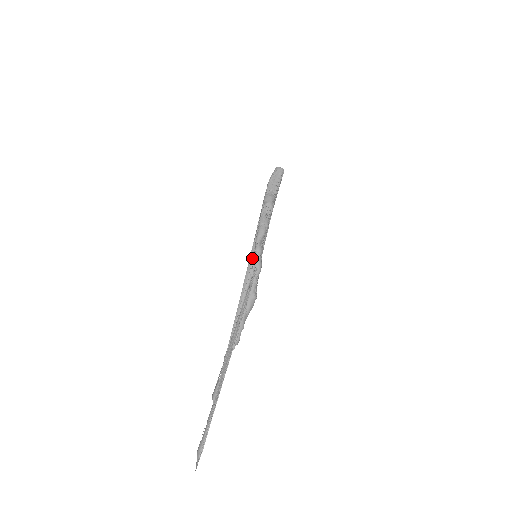
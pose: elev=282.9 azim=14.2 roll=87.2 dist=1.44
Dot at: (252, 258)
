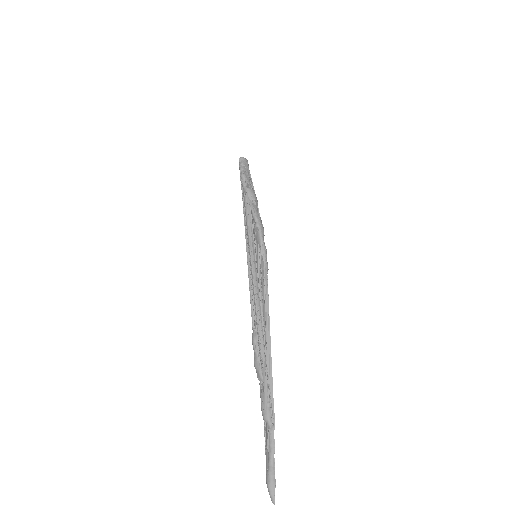
Dot at: (257, 259)
